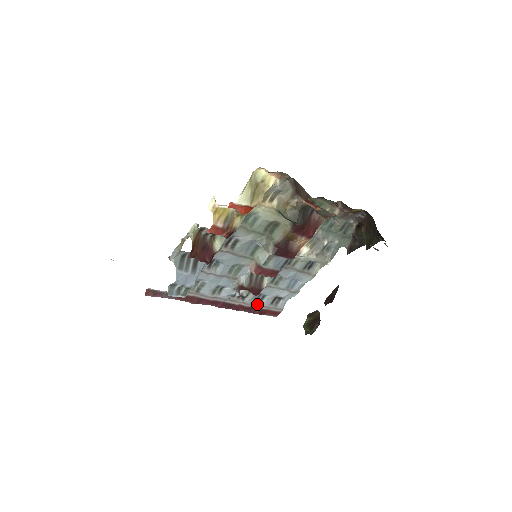
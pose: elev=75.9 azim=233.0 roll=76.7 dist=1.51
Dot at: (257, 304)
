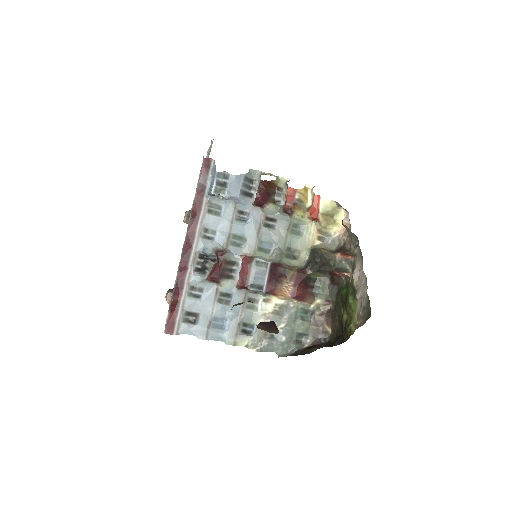
Dot at: (188, 292)
